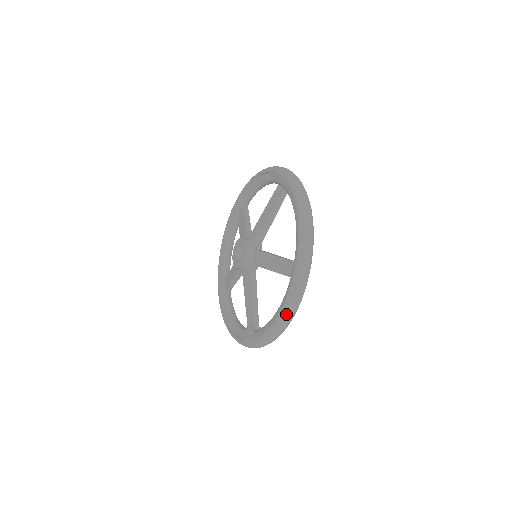
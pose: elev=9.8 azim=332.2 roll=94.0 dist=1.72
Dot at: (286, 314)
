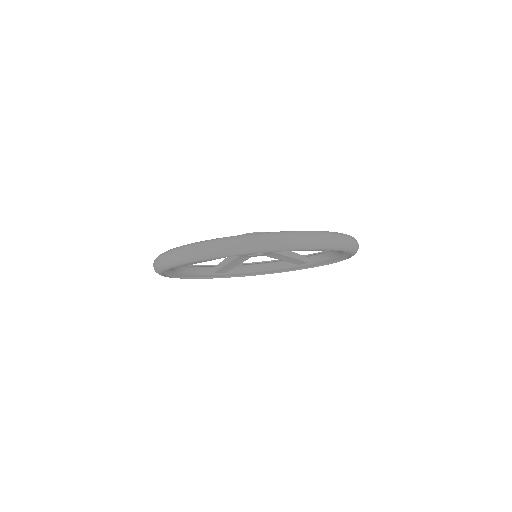
Dot at: (335, 234)
